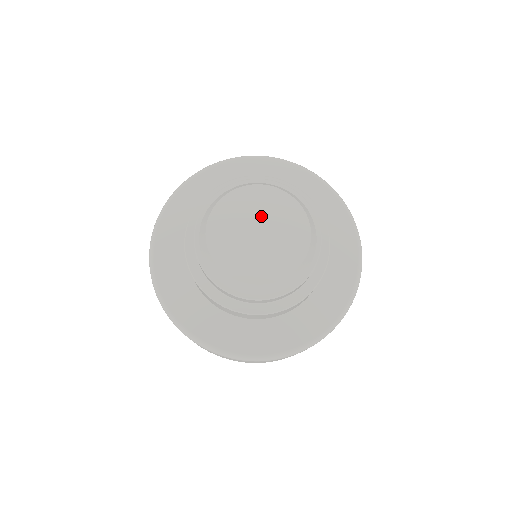
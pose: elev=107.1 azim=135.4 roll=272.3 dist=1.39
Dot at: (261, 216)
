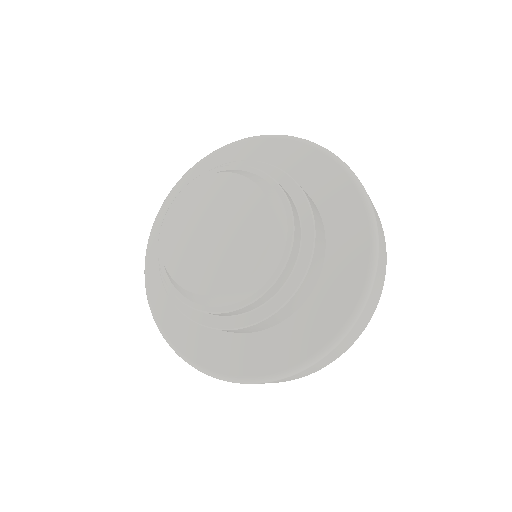
Dot at: (223, 212)
